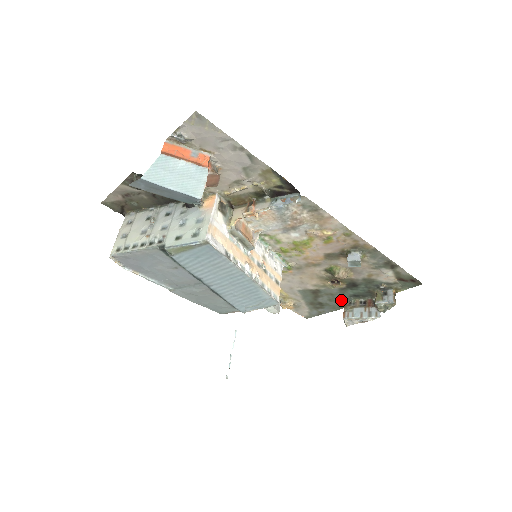
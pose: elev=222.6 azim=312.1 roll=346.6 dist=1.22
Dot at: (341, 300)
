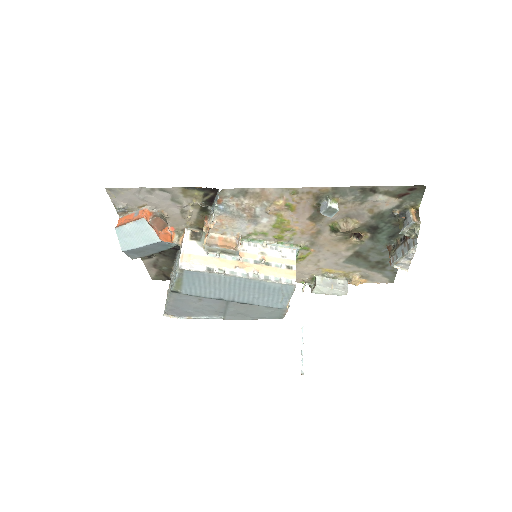
Dot at: (387, 248)
